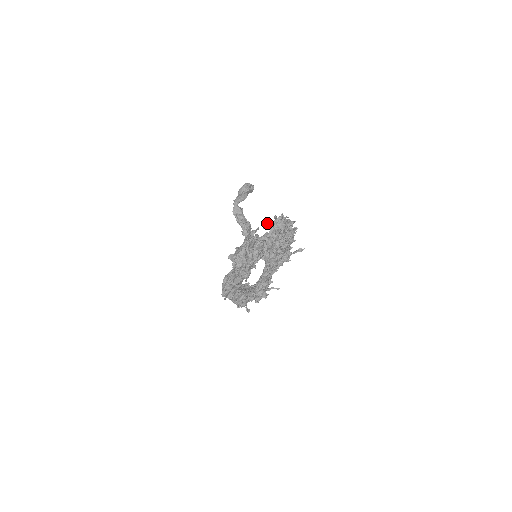
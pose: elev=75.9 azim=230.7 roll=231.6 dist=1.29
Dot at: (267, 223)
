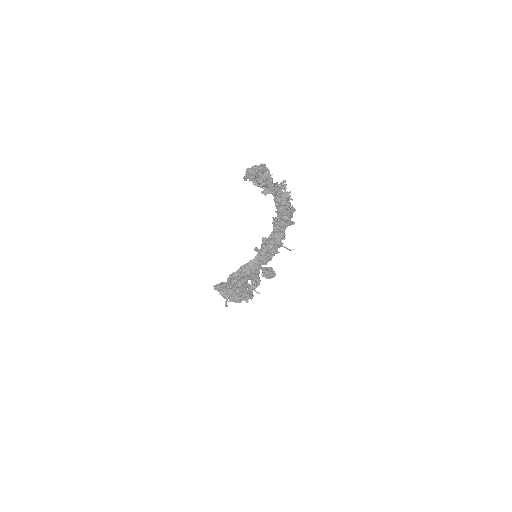
Dot at: occluded
